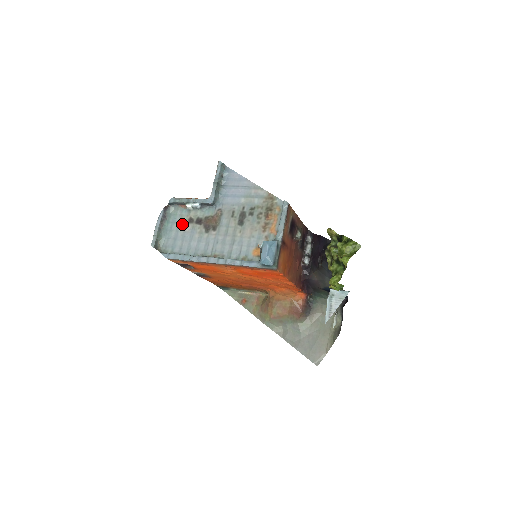
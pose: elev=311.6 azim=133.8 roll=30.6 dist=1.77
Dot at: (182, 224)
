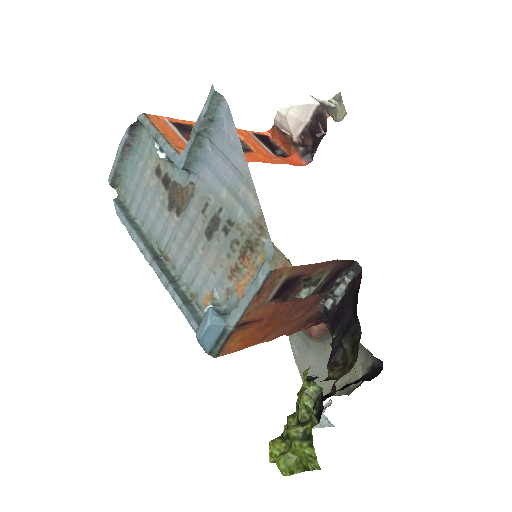
Dot at: (148, 168)
